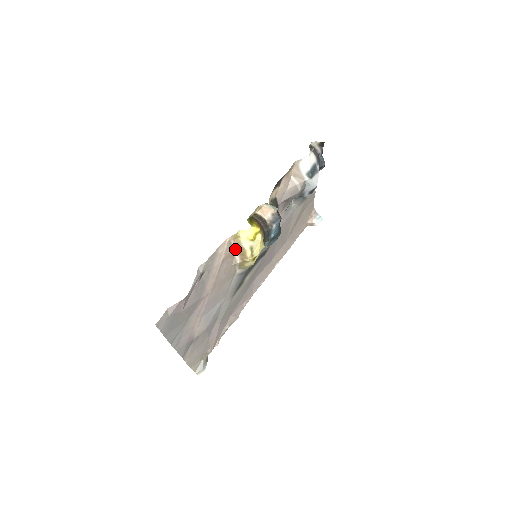
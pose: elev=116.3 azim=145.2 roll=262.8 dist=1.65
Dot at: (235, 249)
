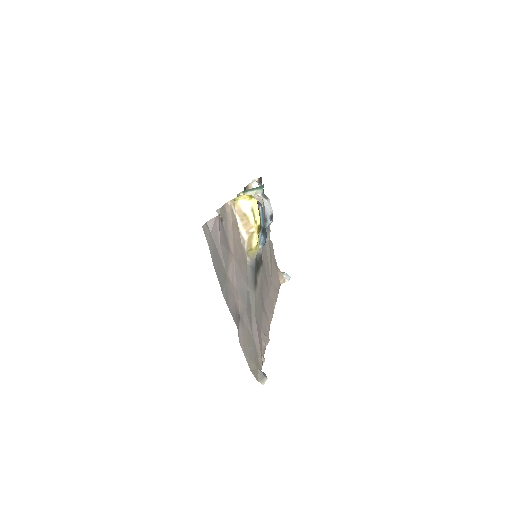
Dot at: (238, 220)
